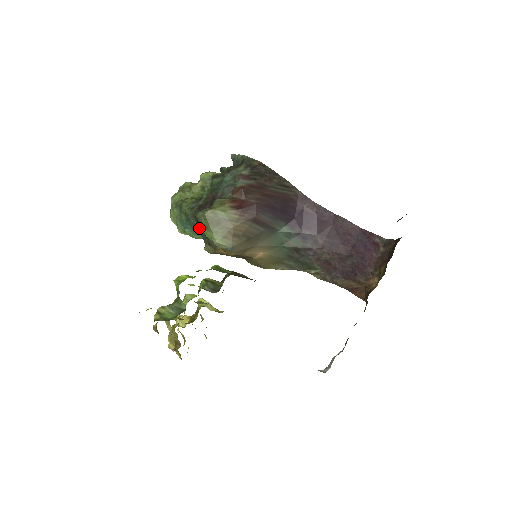
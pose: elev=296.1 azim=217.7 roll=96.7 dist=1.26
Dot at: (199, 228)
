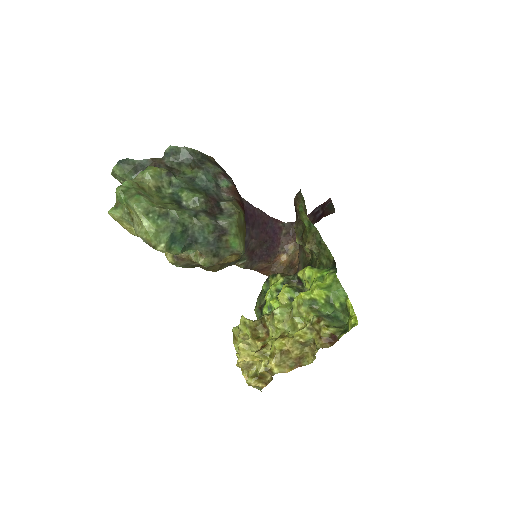
Dot at: (213, 238)
